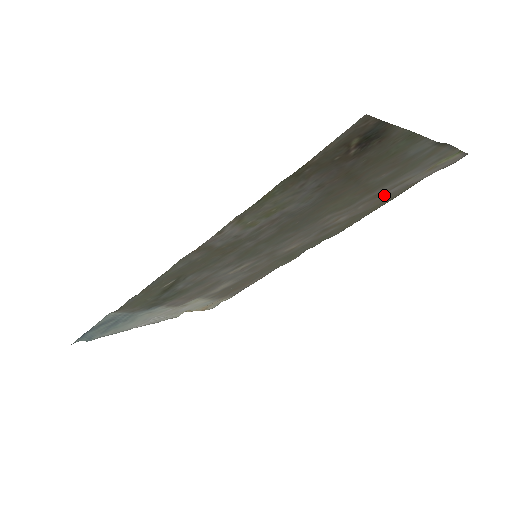
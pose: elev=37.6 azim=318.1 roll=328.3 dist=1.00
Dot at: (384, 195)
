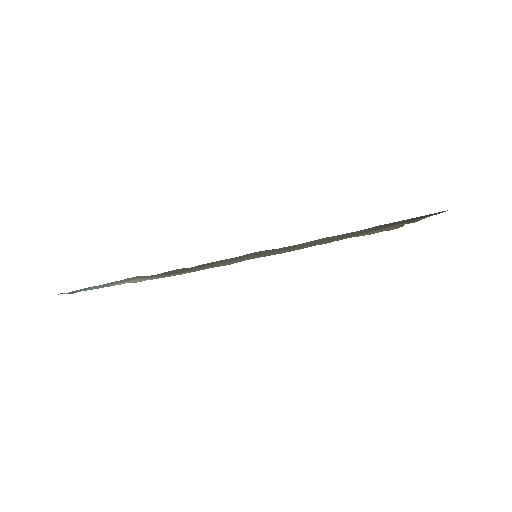
Dot at: occluded
